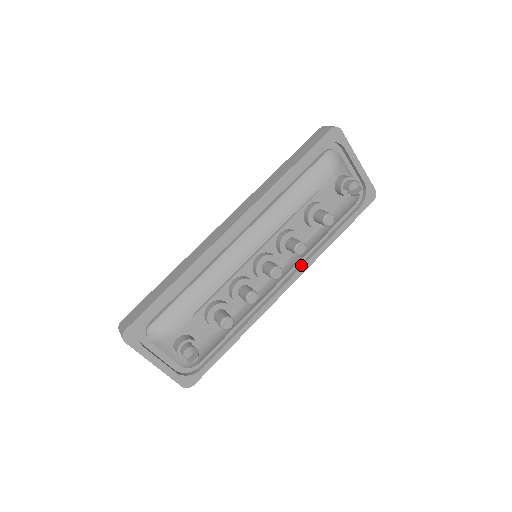
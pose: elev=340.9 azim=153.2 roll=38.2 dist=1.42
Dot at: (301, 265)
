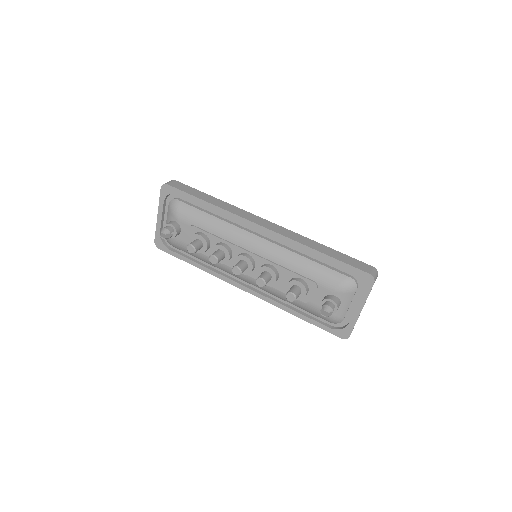
Dot at: (266, 295)
